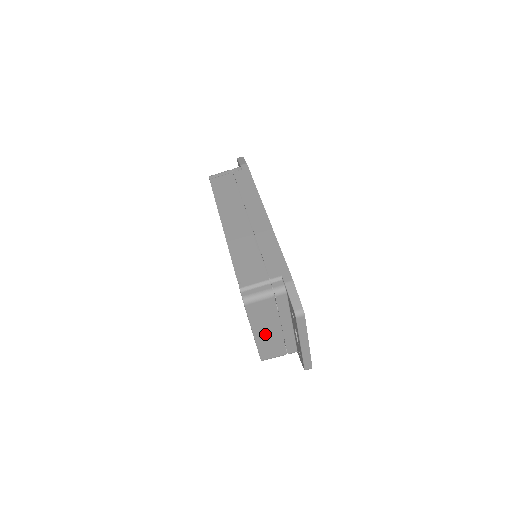
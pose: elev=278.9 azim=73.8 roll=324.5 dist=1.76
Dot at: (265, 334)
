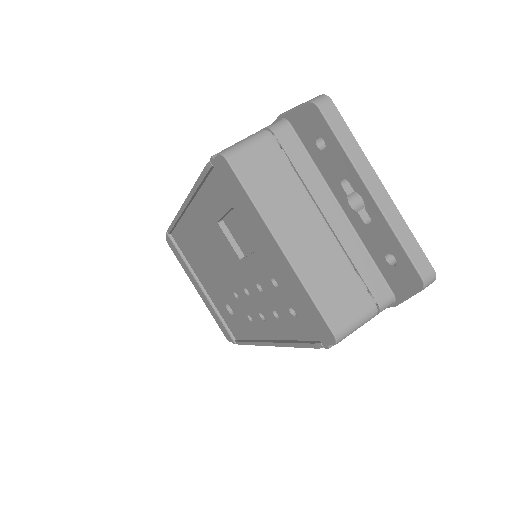
Dot at: (302, 243)
